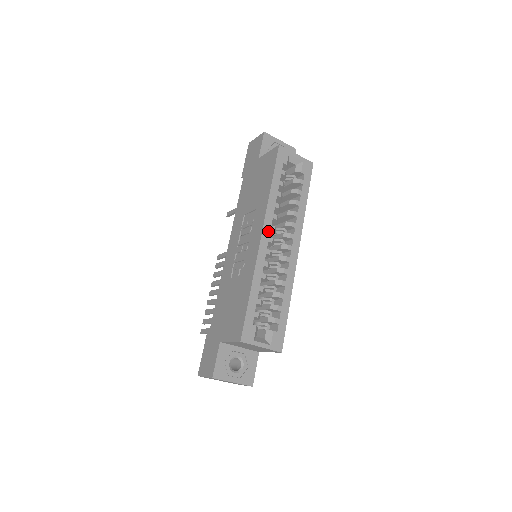
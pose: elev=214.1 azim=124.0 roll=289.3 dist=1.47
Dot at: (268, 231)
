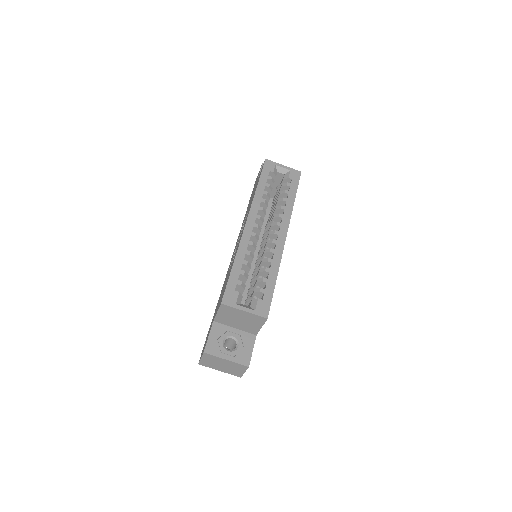
Dot at: (253, 219)
